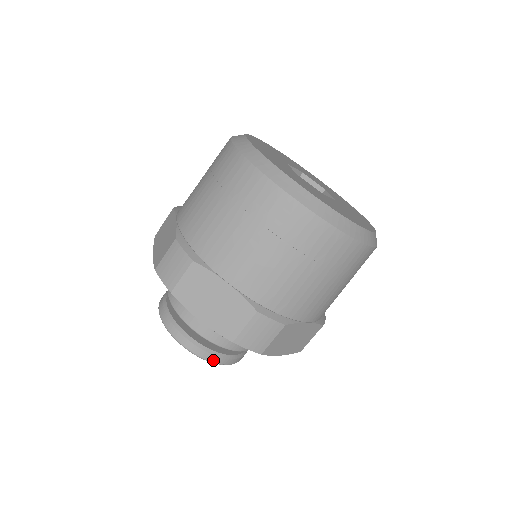
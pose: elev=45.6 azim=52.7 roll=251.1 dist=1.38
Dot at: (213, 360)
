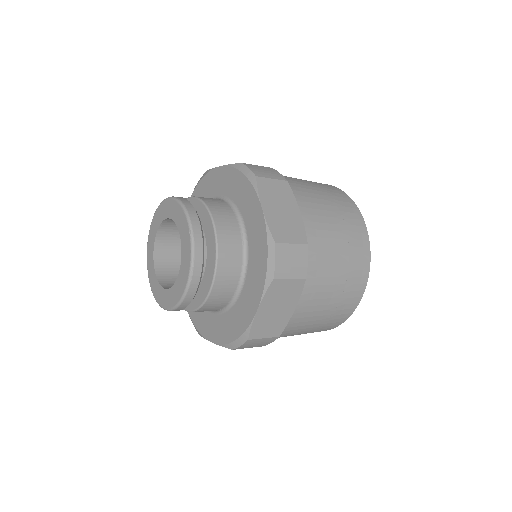
Dot at: (196, 262)
